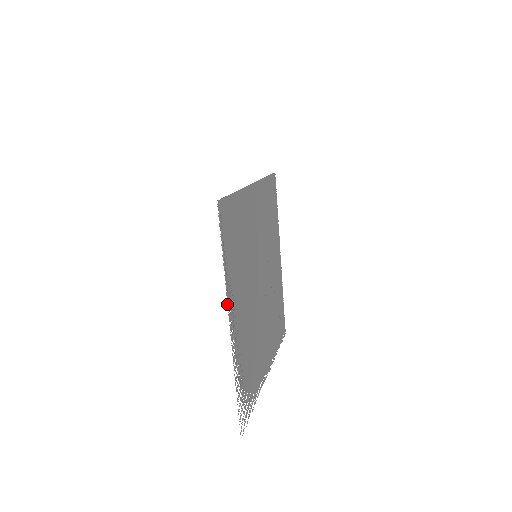
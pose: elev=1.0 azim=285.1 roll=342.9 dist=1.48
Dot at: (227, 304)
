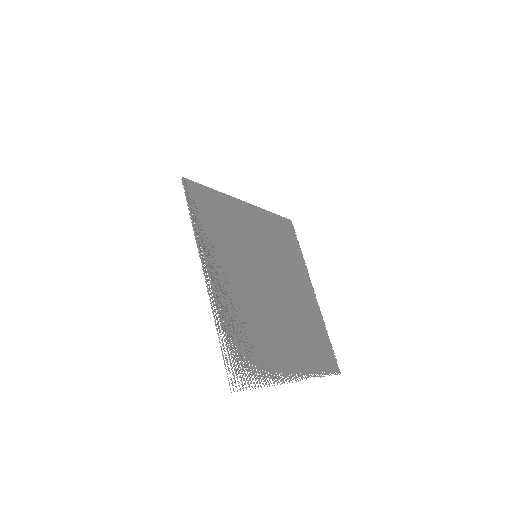
Dot at: occluded
